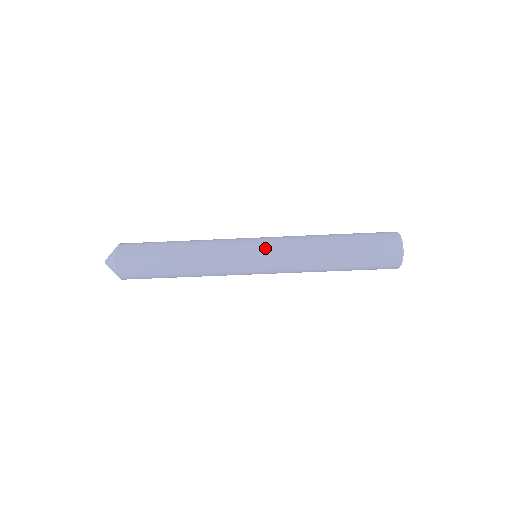
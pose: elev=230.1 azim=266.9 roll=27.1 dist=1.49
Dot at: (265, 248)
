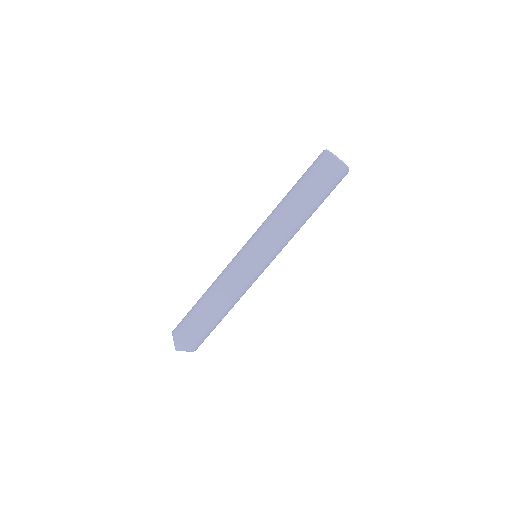
Dot at: (251, 244)
